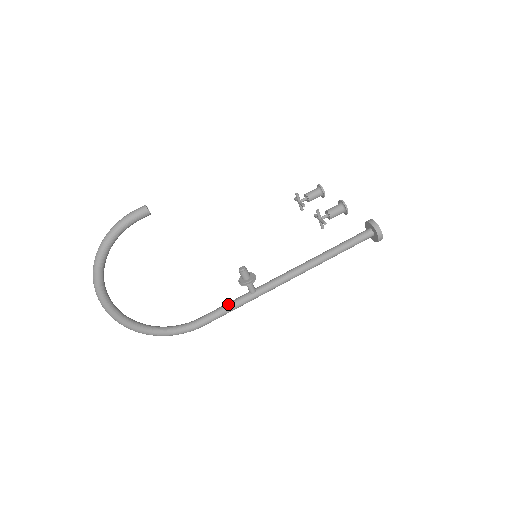
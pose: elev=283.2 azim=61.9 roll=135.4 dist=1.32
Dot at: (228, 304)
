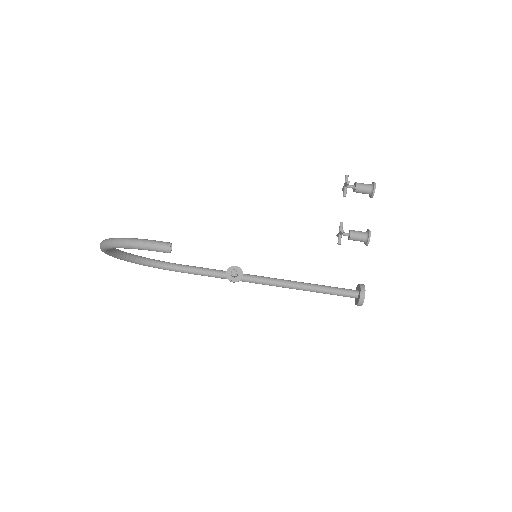
Dot at: (210, 273)
